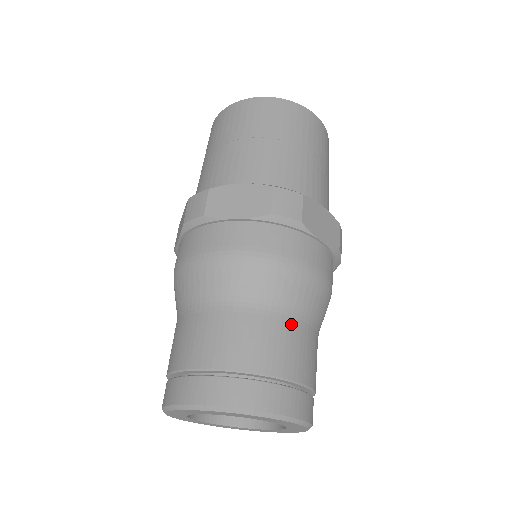
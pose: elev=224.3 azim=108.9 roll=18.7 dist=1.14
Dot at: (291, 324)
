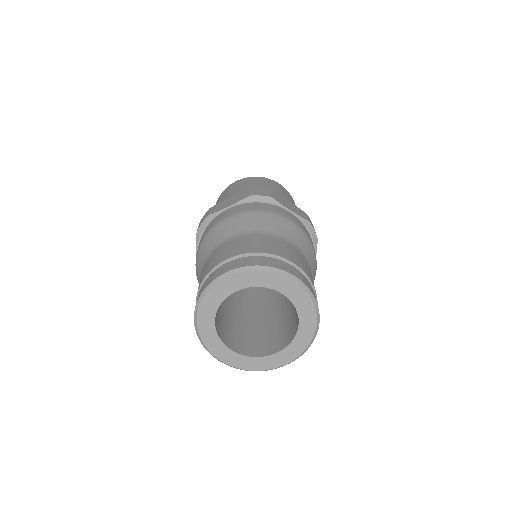
Dot at: (277, 239)
